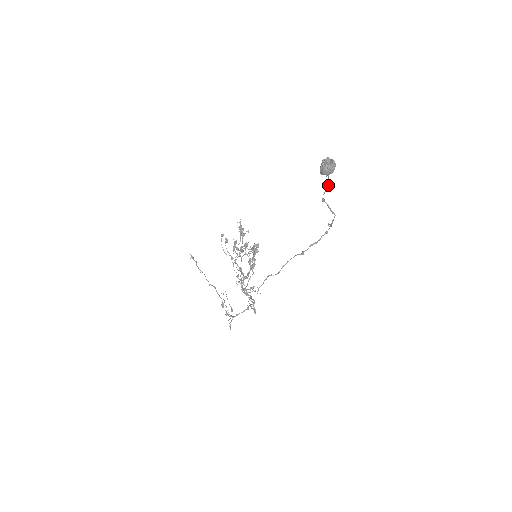
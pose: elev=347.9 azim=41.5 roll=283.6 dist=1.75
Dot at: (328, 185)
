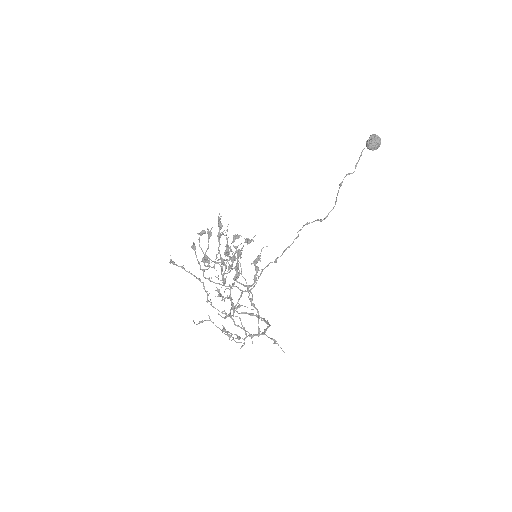
Dot at: (356, 166)
